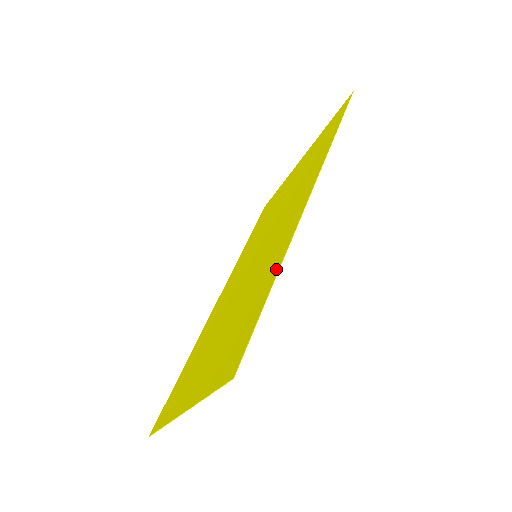
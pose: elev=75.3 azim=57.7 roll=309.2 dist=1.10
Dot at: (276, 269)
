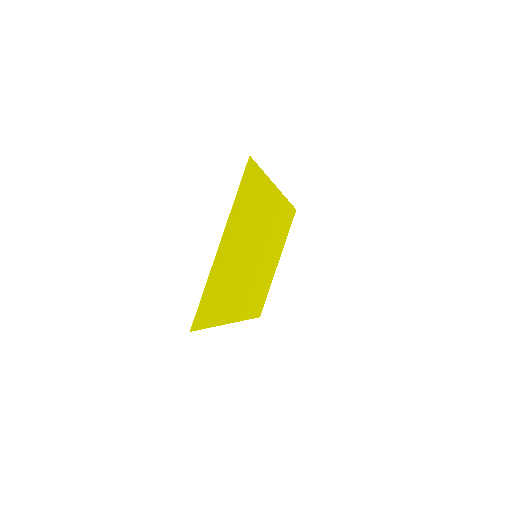
Dot at: (265, 180)
